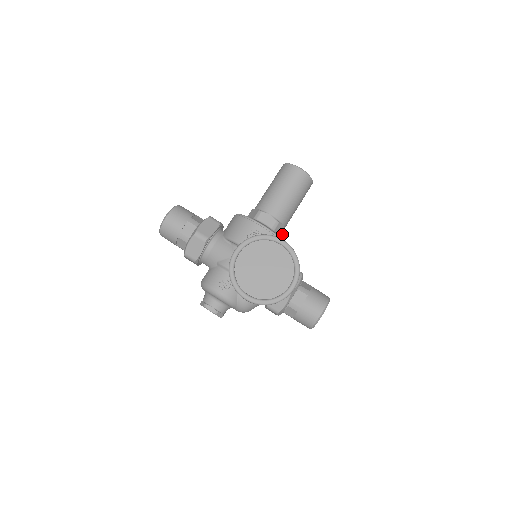
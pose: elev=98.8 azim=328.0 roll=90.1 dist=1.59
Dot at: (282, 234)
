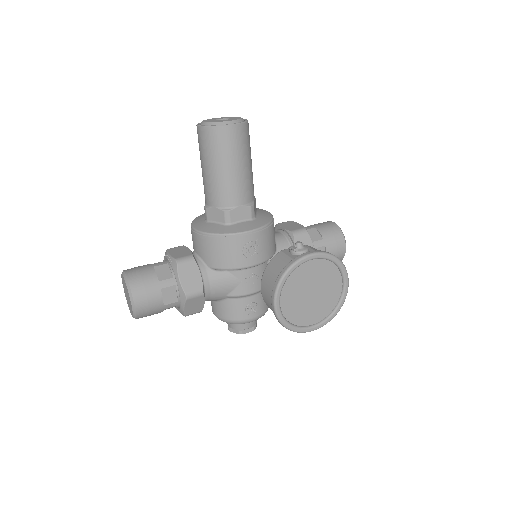
Dot at: occluded
